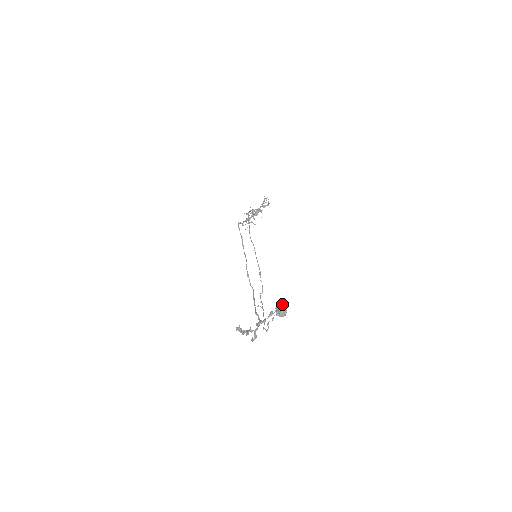
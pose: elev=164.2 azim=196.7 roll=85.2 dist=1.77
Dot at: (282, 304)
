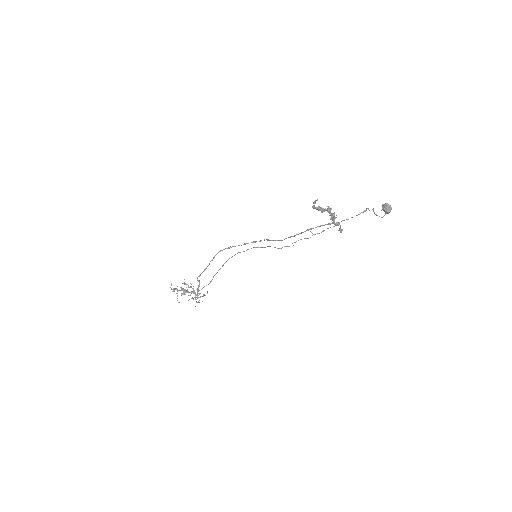
Dot at: occluded
